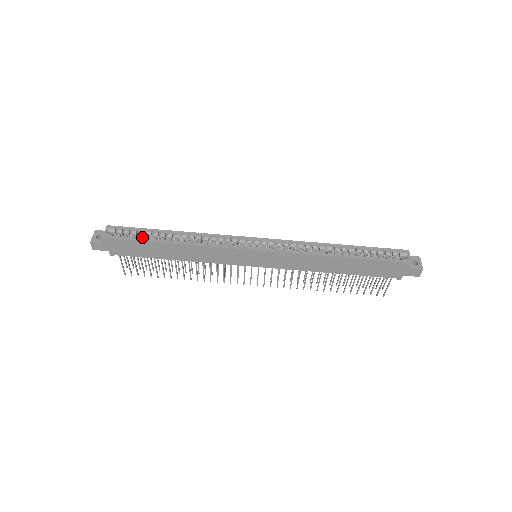
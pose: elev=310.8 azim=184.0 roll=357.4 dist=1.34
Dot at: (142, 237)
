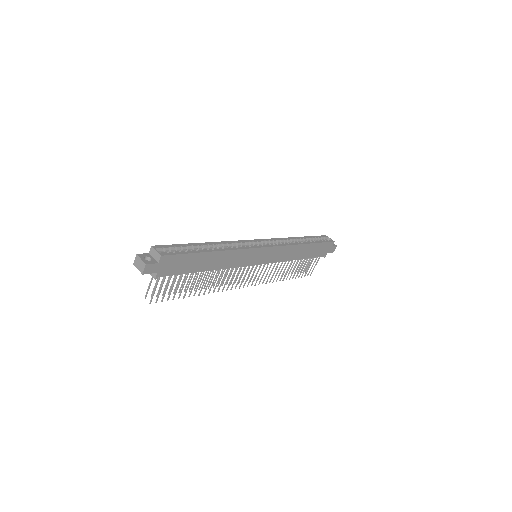
Dot at: (188, 251)
